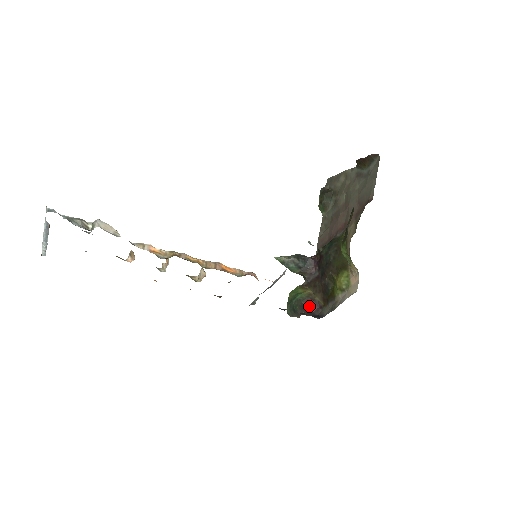
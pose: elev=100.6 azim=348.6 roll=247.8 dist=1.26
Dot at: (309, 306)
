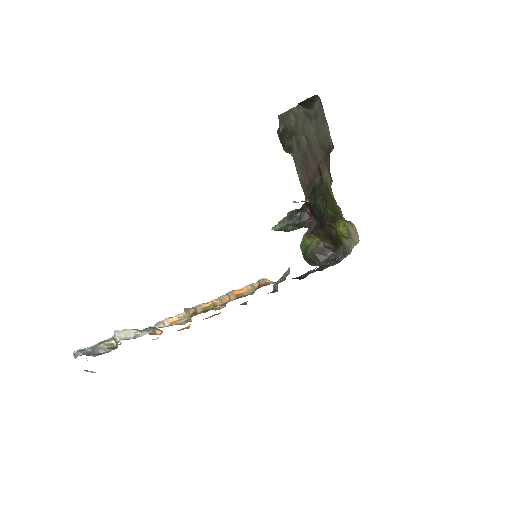
Dot at: (323, 254)
